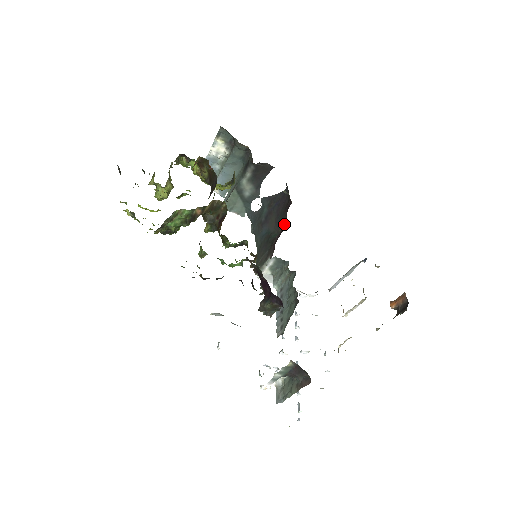
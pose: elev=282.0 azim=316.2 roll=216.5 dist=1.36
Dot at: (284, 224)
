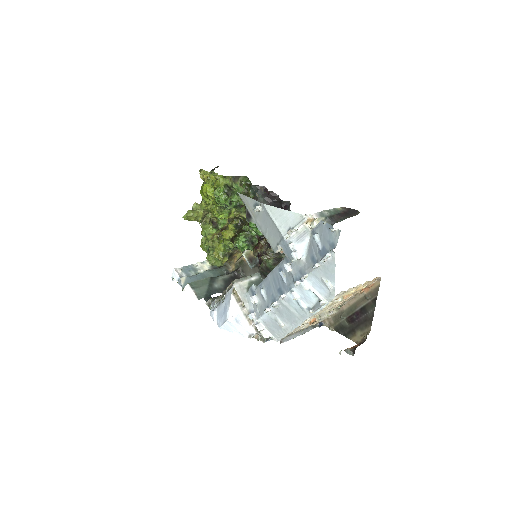
Dot at: occluded
